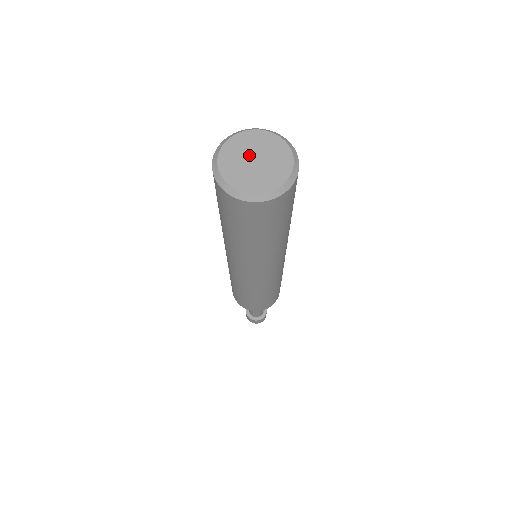
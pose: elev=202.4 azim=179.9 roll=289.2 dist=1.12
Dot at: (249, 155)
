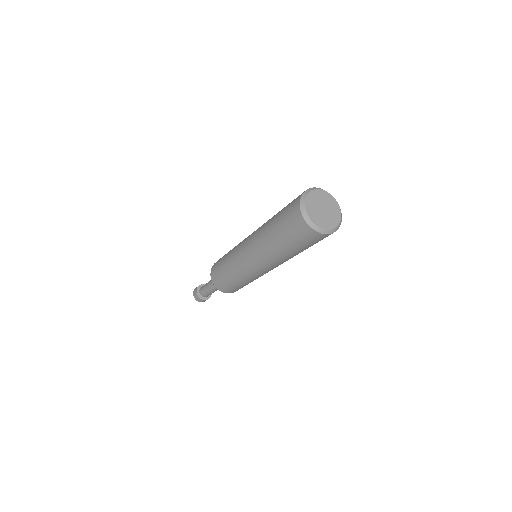
Dot at: (322, 204)
